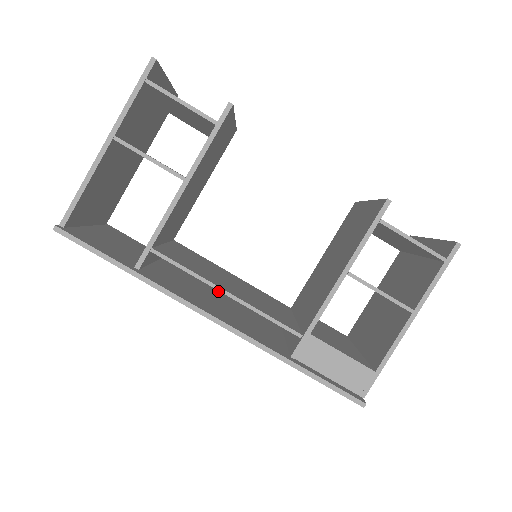
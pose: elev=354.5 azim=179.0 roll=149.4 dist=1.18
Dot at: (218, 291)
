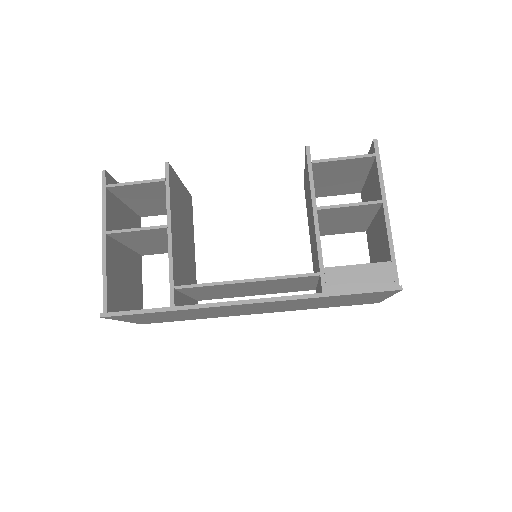
Dot at: occluded
